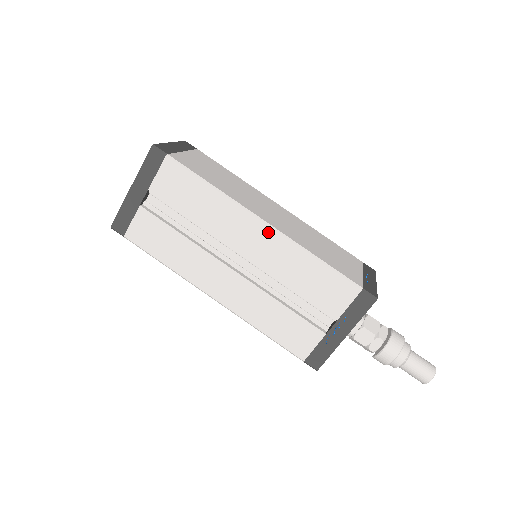
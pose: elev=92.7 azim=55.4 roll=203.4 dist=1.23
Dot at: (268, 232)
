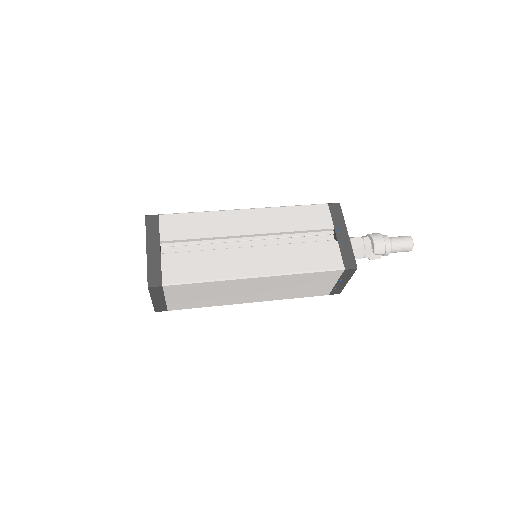
Dot at: (253, 212)
